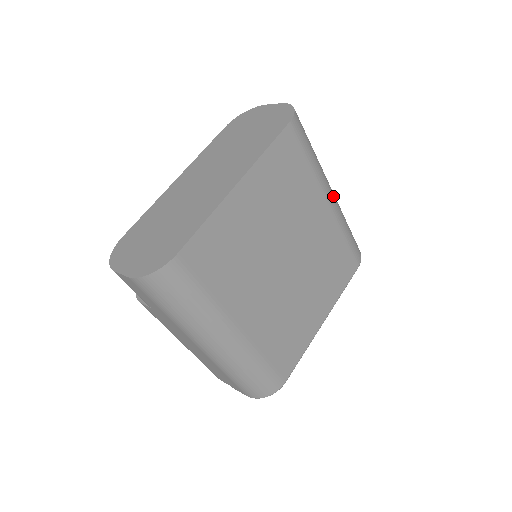
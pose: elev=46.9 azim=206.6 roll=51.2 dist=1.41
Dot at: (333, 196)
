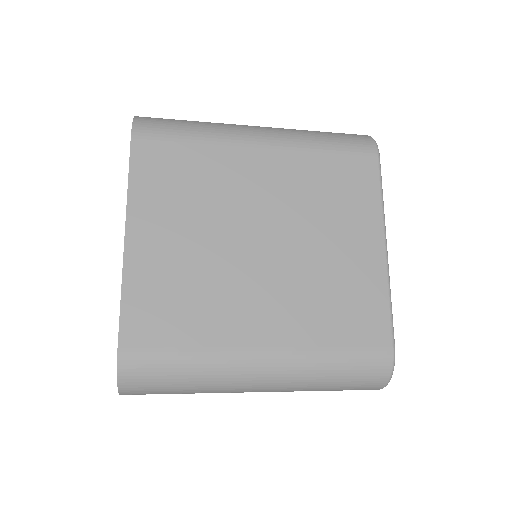
Dot at: (262, 133)
